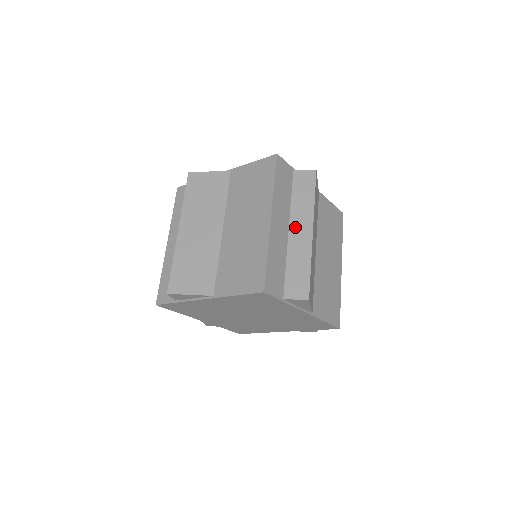
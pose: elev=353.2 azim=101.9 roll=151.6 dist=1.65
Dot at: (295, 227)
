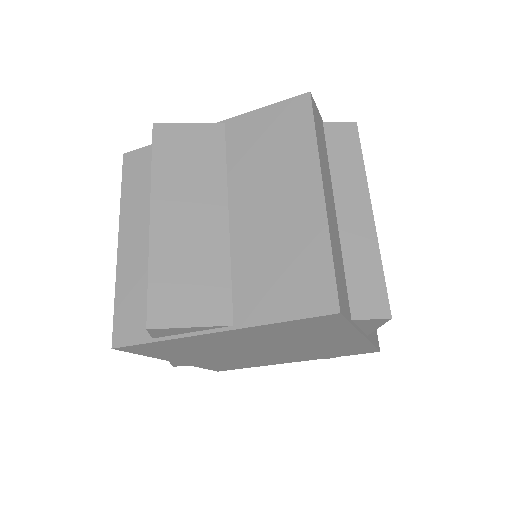
Dot at: (344, 206)
